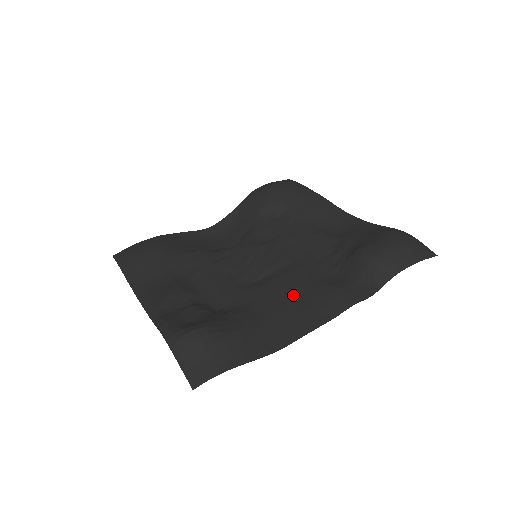
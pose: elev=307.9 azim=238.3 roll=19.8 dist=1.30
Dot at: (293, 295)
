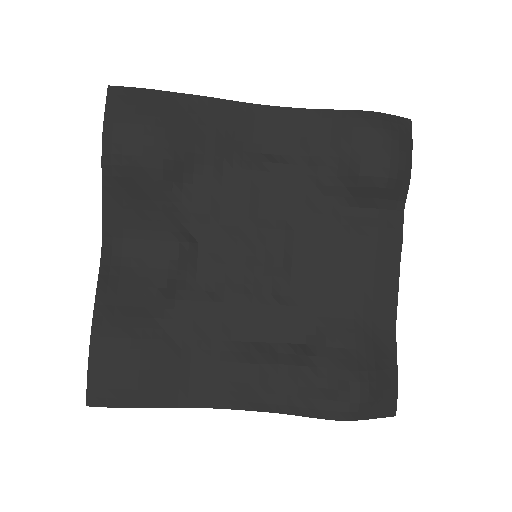
Dot at: (348, 269)
